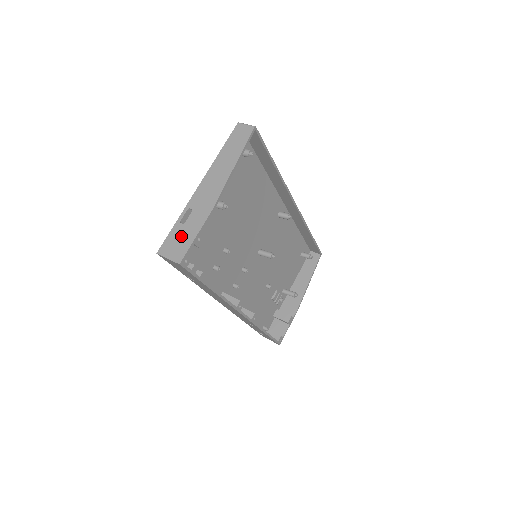
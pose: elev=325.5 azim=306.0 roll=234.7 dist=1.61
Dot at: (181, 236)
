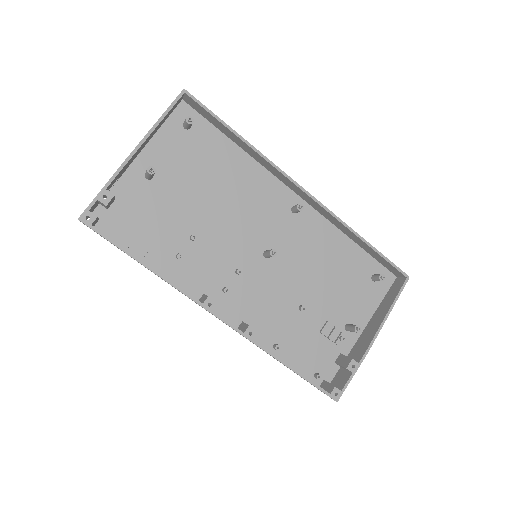
Dot at: occluded
